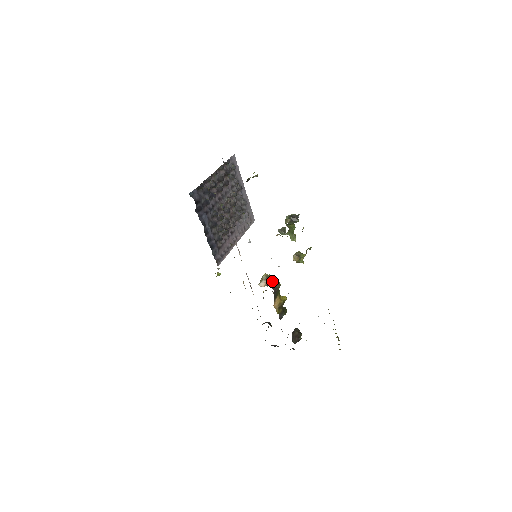
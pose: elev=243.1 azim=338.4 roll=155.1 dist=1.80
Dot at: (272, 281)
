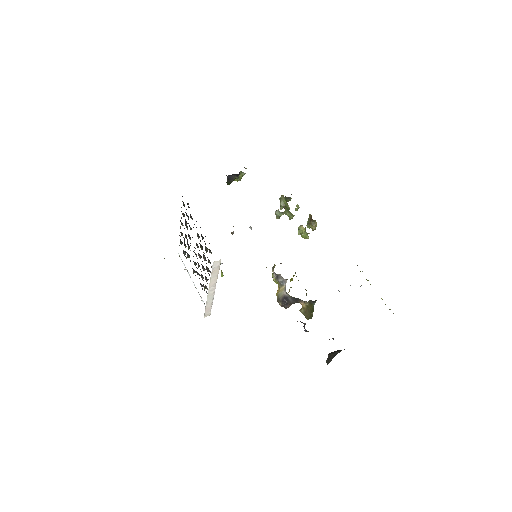
Dot at: occluded
